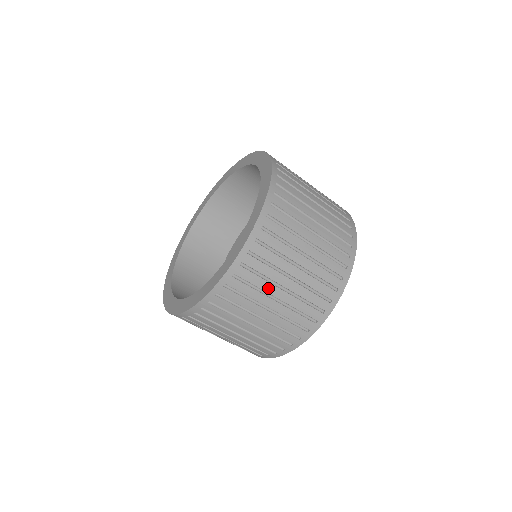
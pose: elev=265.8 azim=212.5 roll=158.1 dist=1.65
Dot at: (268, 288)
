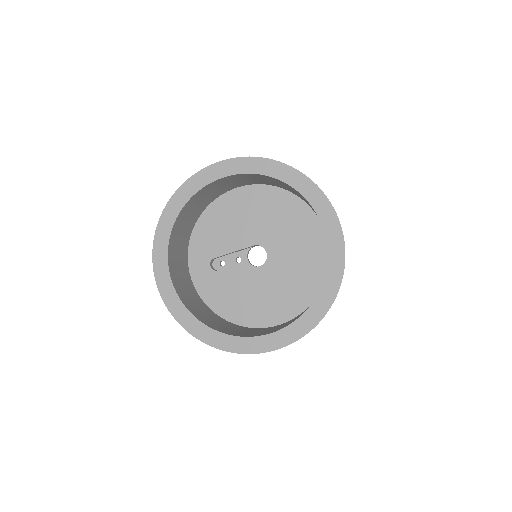
Dot at: occluded
